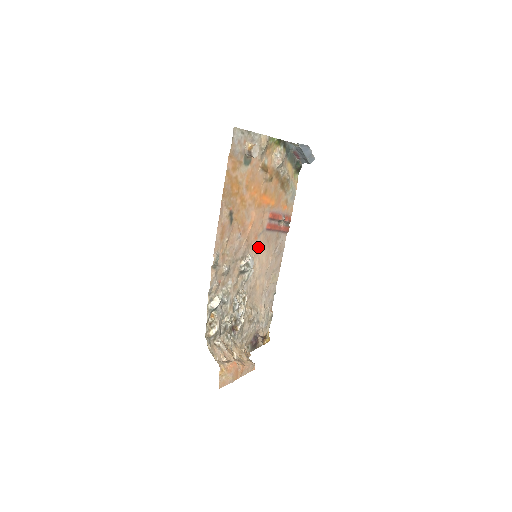
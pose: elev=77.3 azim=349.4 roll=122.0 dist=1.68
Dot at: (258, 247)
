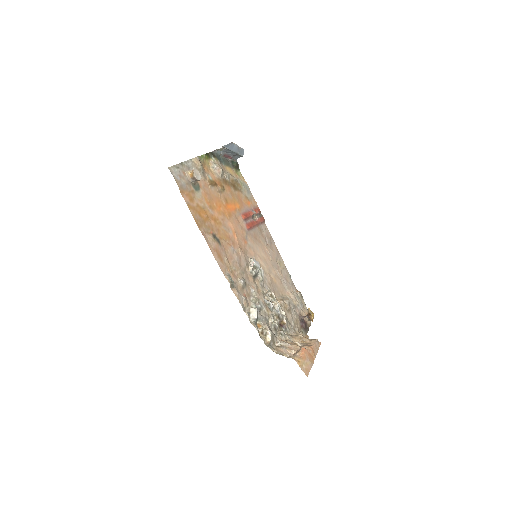
Dot at: (252, 248)
